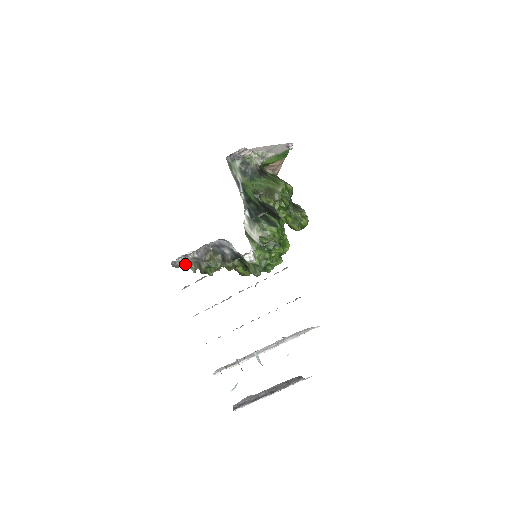
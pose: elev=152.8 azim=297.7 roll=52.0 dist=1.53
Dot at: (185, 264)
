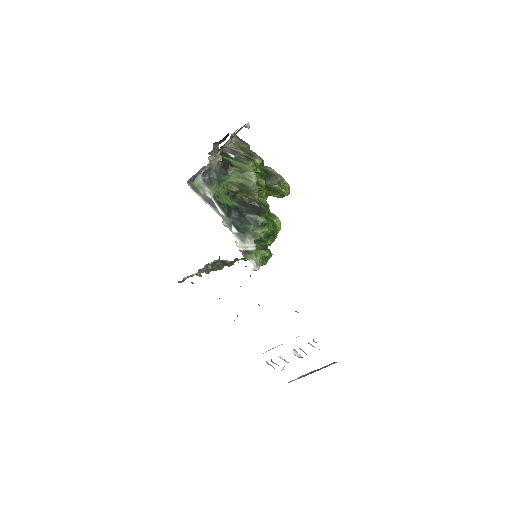
Dot at: occluded
